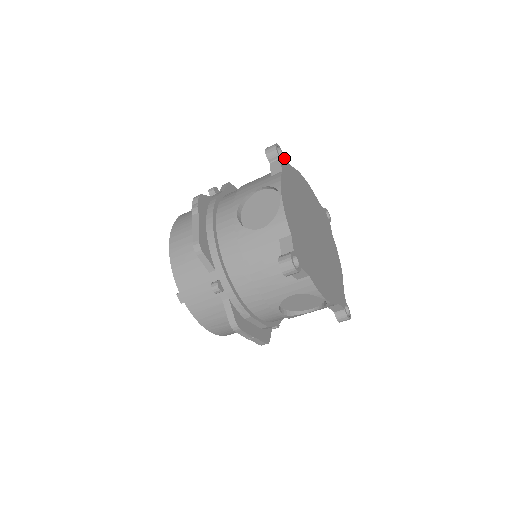
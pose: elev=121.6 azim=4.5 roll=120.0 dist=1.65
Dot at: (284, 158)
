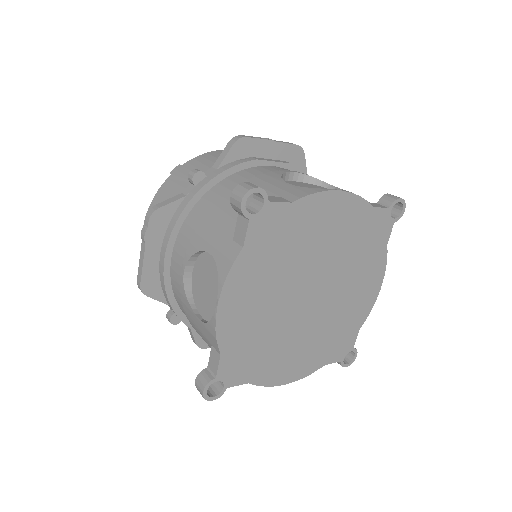
Dot at: (268, 204)
